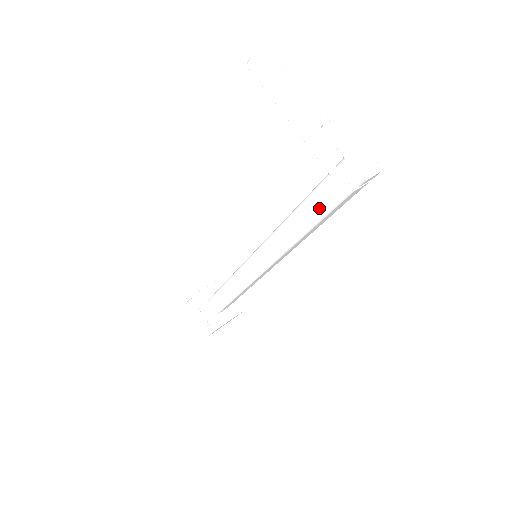
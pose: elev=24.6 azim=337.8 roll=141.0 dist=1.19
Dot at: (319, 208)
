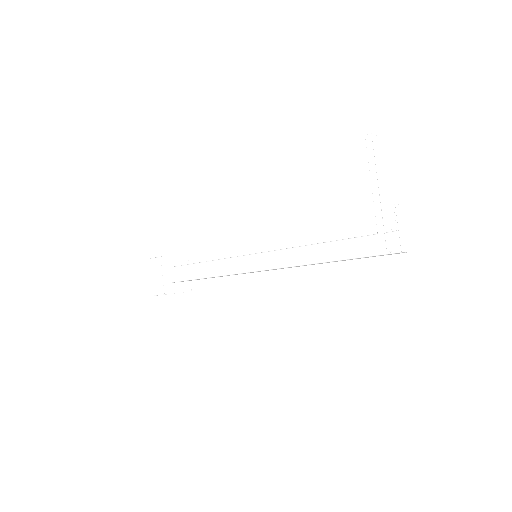
Dot at: (352, 251)
